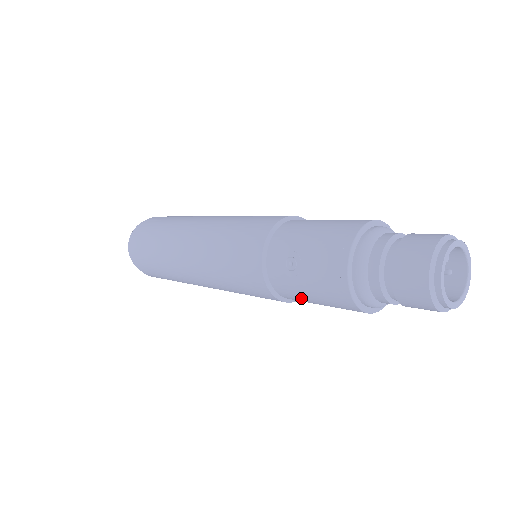
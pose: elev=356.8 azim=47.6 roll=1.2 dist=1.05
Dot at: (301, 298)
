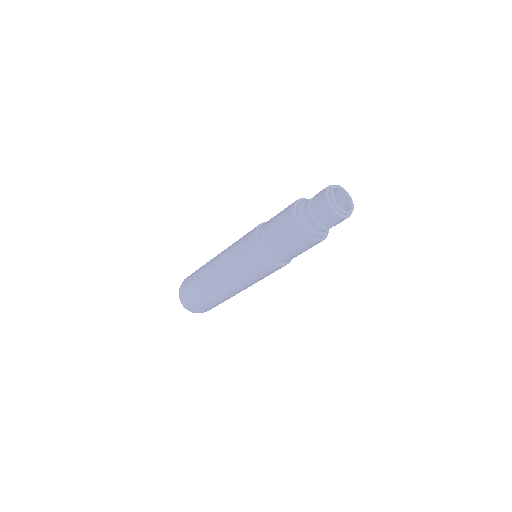
Dot at: (294, 257)
